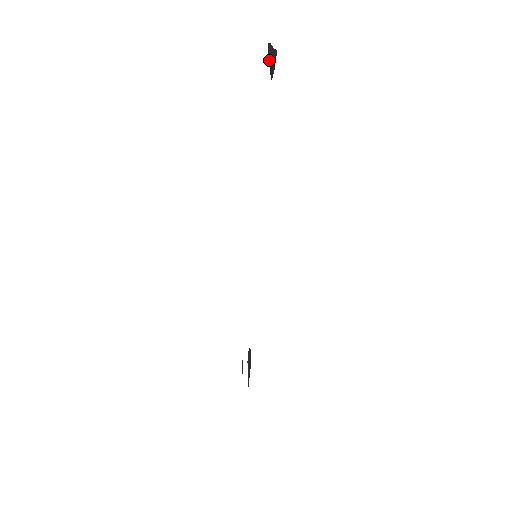
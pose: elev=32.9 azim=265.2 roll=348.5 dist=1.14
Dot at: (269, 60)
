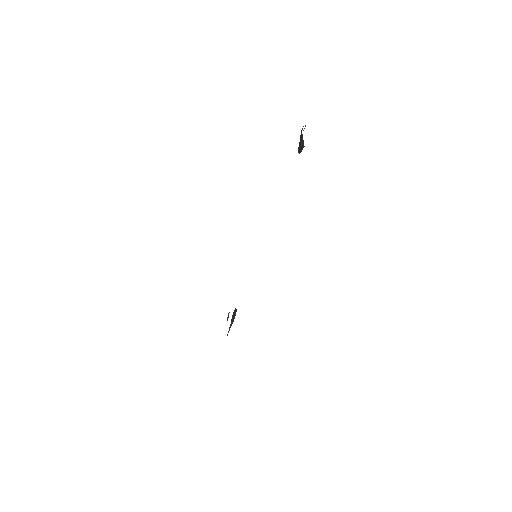
Dot at: occluded
